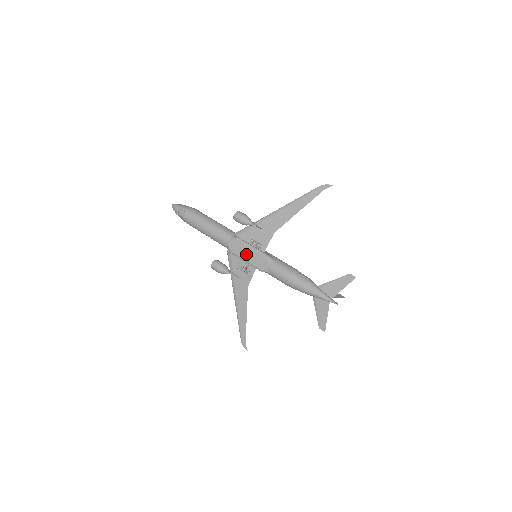
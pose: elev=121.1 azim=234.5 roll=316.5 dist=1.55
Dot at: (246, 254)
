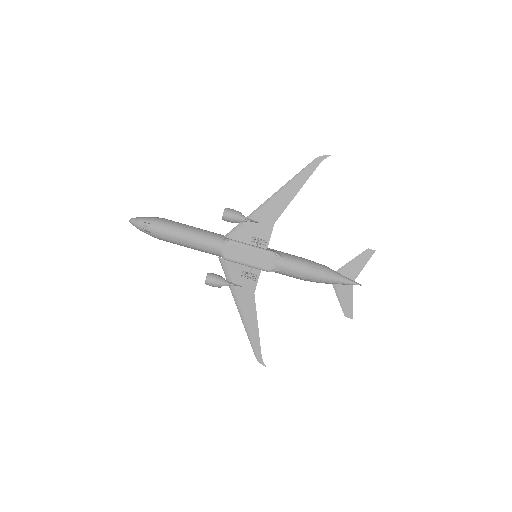
Dot at: (246, 257)
